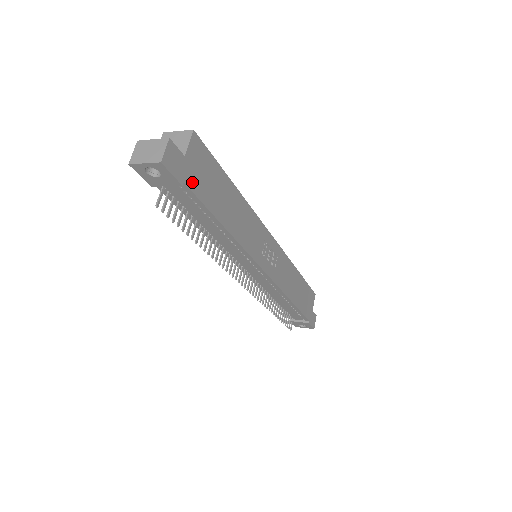
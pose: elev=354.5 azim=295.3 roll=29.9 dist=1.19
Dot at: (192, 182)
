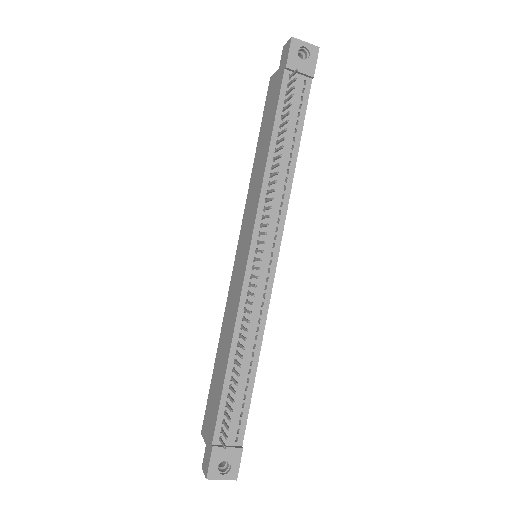
Dot at: (307, 91)
